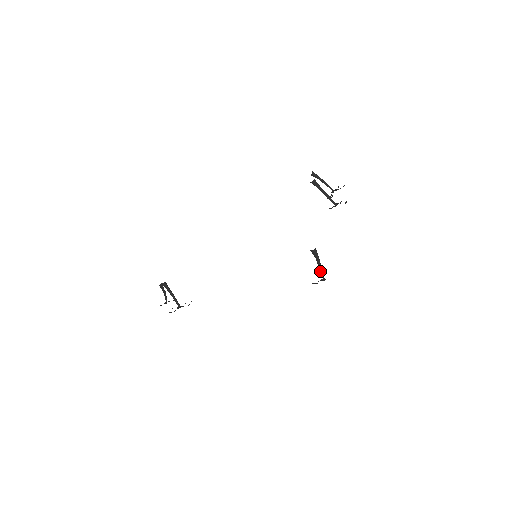
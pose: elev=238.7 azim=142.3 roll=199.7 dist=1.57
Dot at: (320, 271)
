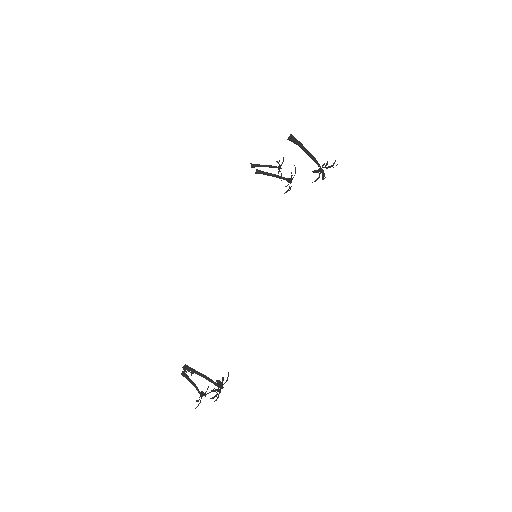
Dot at: (312, 158)
